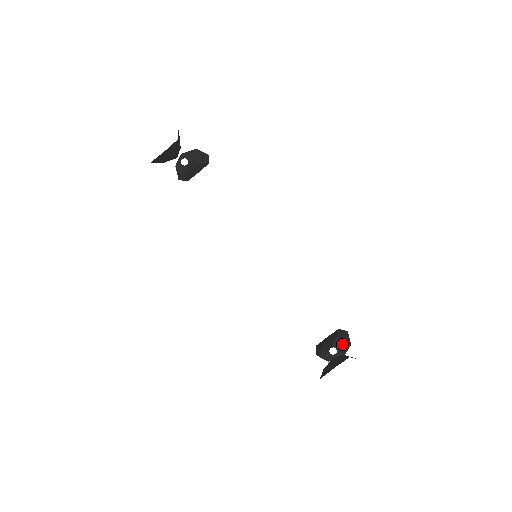
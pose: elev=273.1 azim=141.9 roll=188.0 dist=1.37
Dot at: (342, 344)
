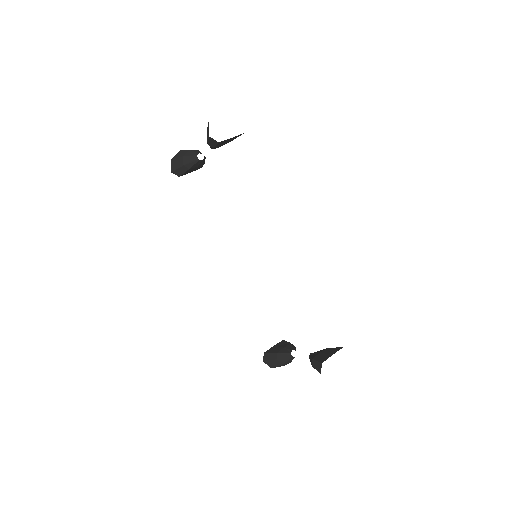
Dot at: occluded
